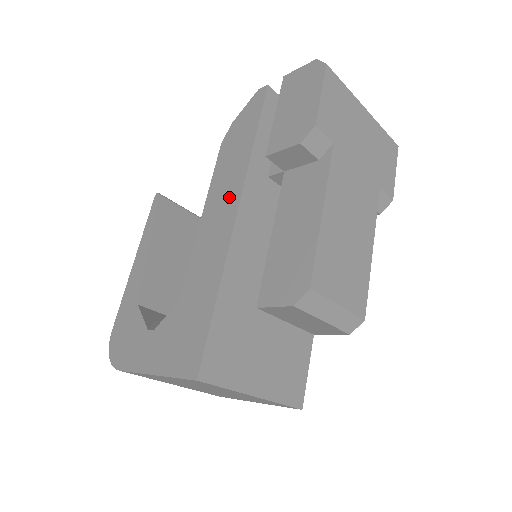
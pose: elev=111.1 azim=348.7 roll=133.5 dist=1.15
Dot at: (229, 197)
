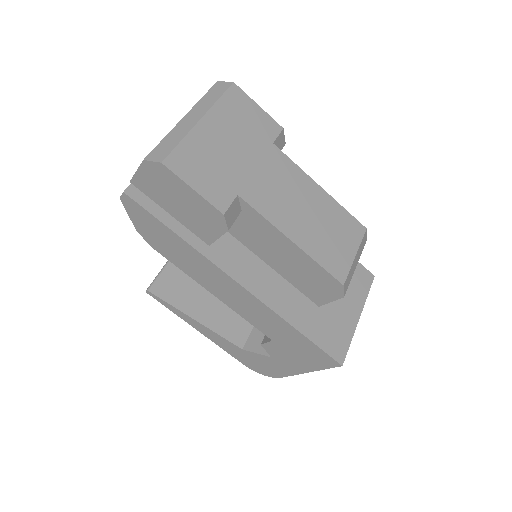
Dot at: (218, 279)
